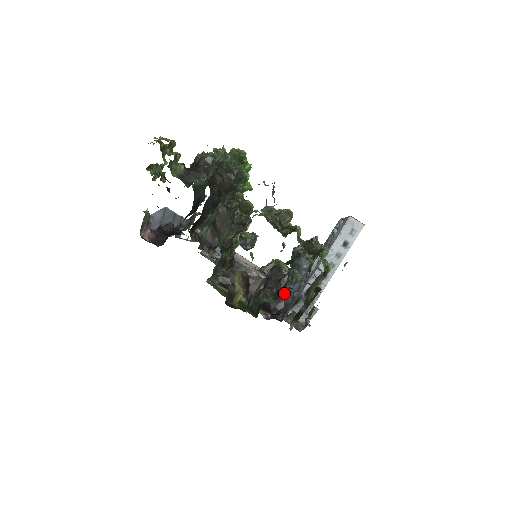
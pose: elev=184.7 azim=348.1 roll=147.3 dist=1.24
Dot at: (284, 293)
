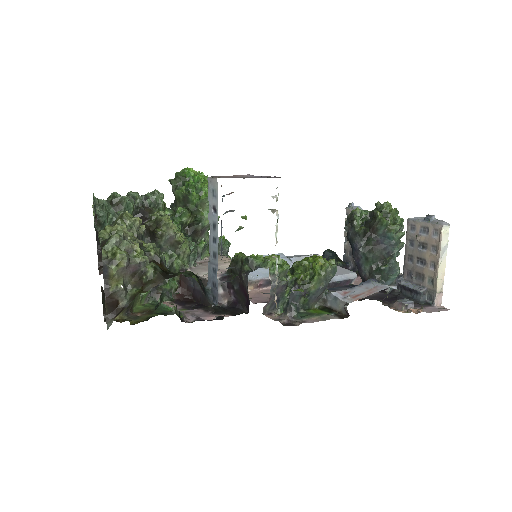
Dot at: (245, 287)
